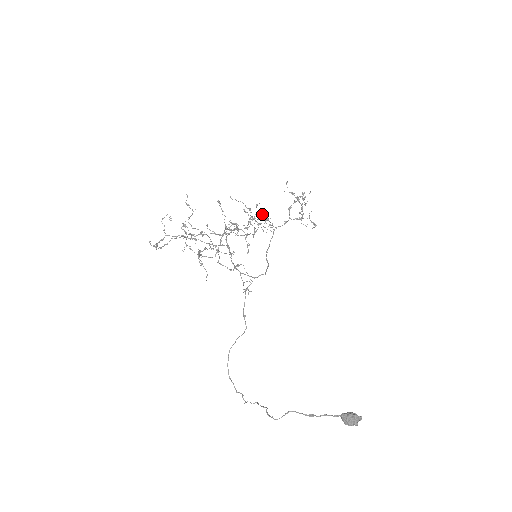
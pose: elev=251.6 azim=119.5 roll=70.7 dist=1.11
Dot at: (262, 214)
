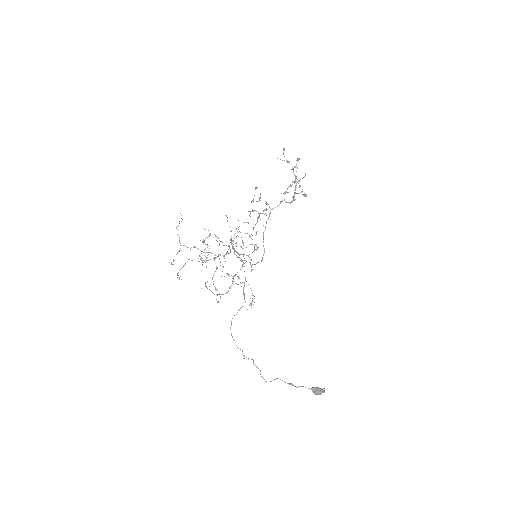
Dot at: (260, 198)
